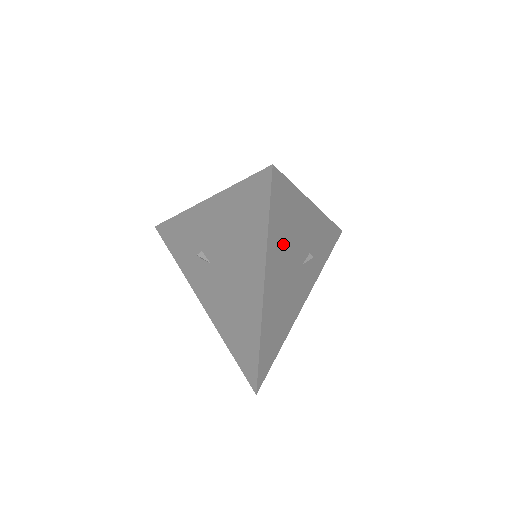
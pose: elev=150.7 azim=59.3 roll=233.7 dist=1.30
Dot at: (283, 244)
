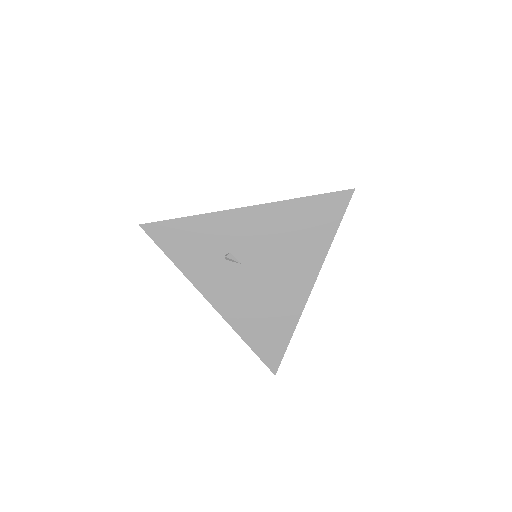
Dot at: occluded
